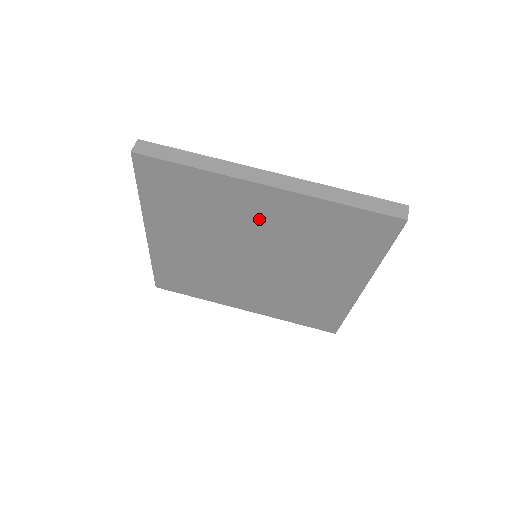
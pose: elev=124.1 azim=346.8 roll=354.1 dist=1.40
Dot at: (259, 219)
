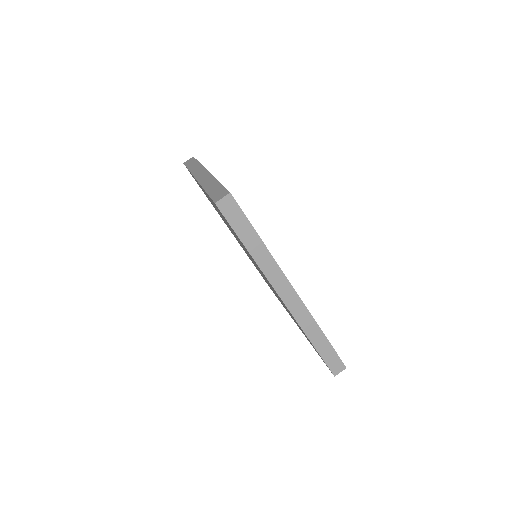
Dot at: occluded
